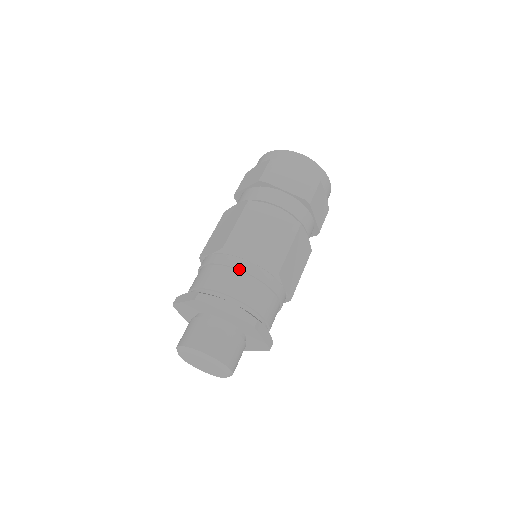
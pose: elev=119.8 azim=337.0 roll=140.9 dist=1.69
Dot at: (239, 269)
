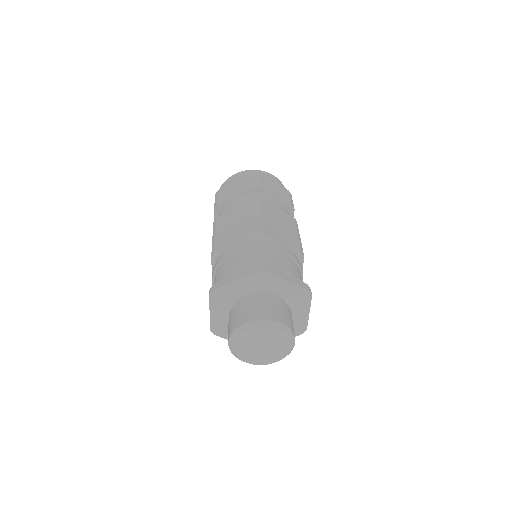
Dot at: (278, 249)
